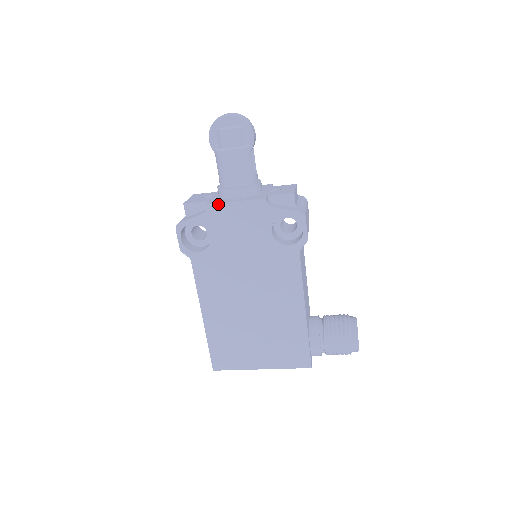
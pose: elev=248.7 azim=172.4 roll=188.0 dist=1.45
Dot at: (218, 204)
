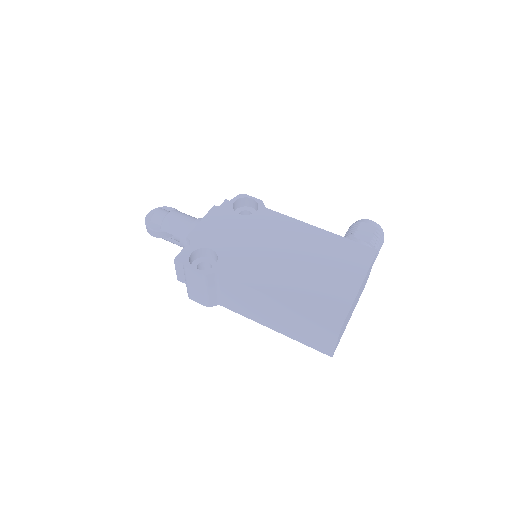
Dot at: (193, 231)
